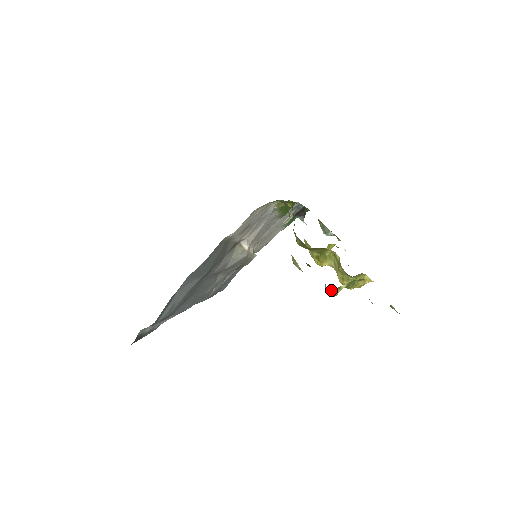
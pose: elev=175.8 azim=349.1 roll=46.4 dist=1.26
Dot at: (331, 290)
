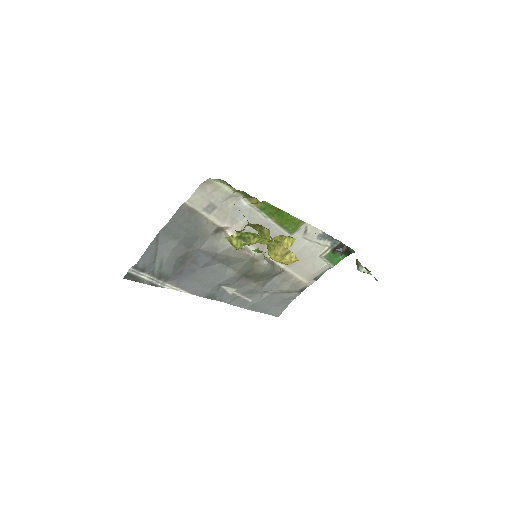
Dot at: (227, 238)
